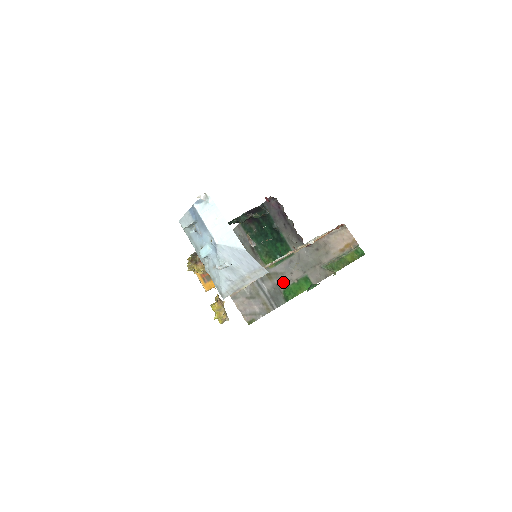
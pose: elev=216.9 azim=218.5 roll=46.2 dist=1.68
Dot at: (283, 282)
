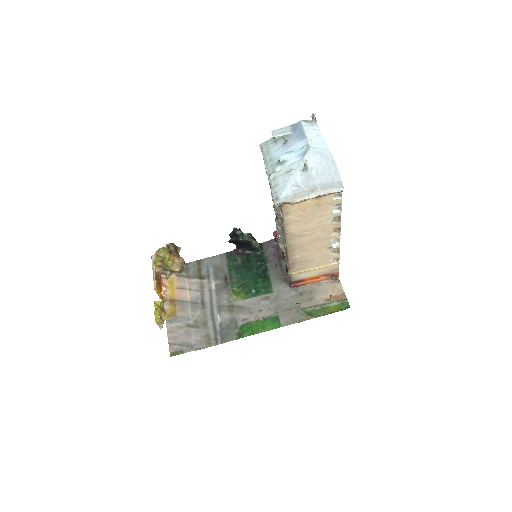
Dot at: (245, 317)
